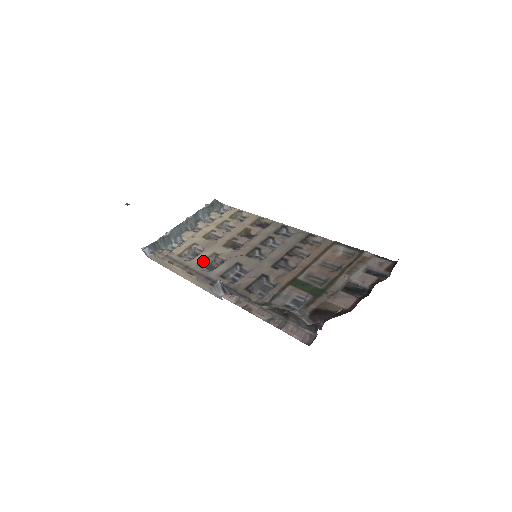
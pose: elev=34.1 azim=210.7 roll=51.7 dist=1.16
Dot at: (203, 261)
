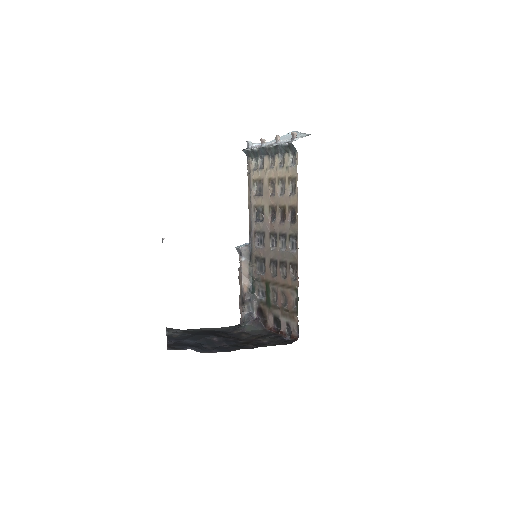
Dot at: (257, 206)
